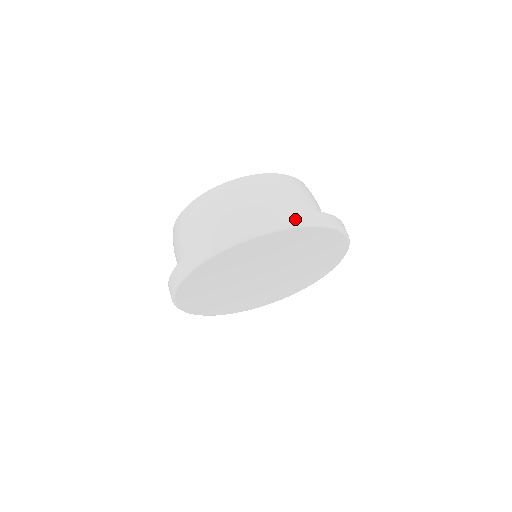
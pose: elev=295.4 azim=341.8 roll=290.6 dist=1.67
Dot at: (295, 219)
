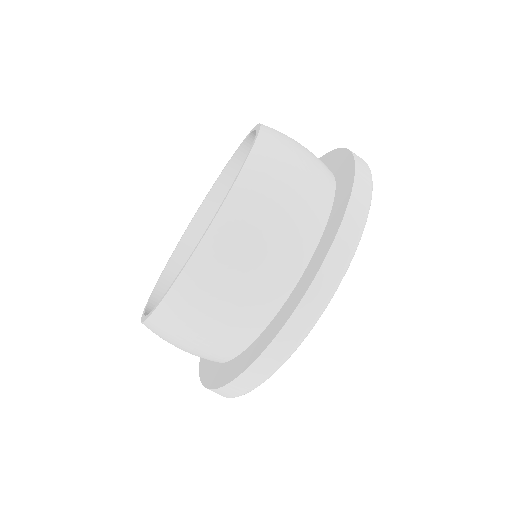
Dot at: (362, 203)
